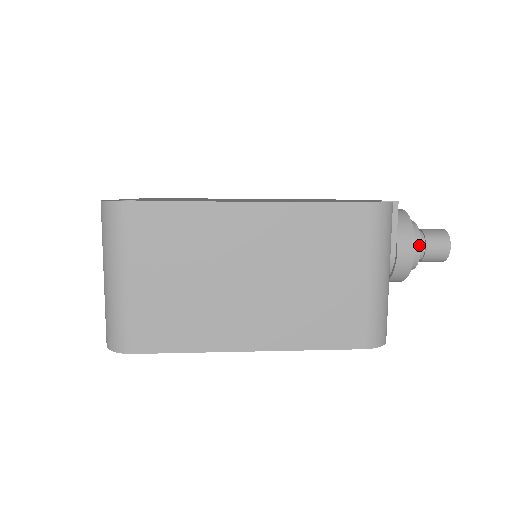
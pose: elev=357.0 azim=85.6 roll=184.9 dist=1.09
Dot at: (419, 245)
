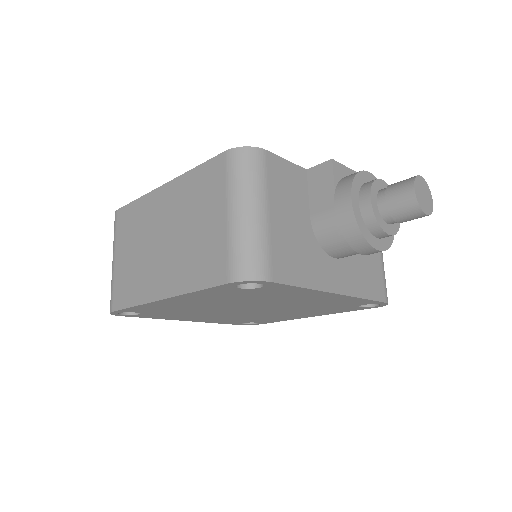
Dot at: (368, 197)
